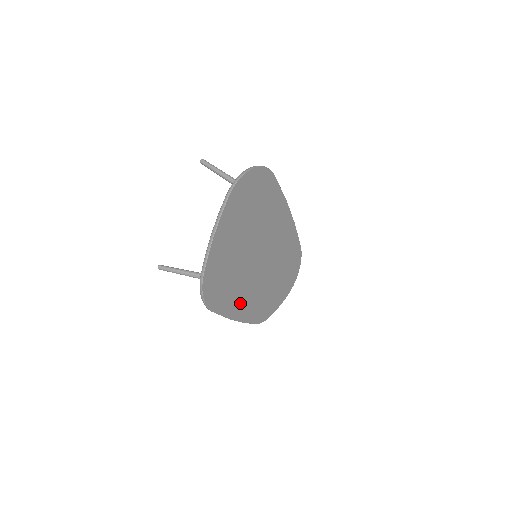
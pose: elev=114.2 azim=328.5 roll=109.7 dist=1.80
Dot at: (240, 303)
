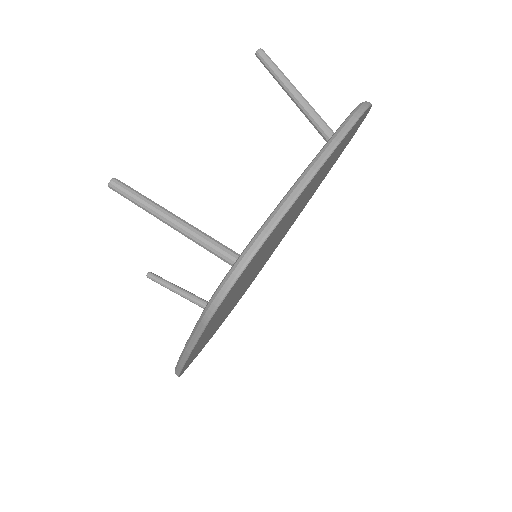
Dot at: (210, 328)
